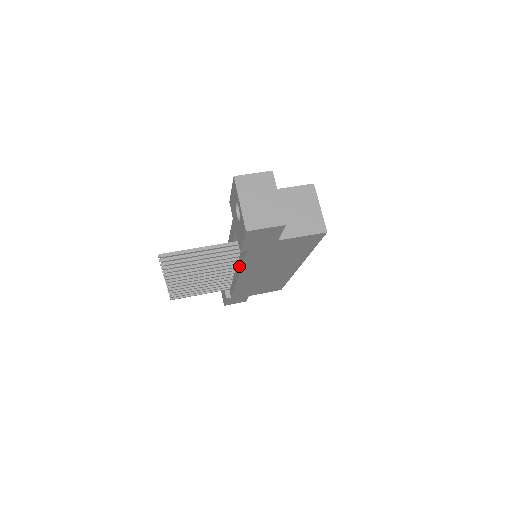
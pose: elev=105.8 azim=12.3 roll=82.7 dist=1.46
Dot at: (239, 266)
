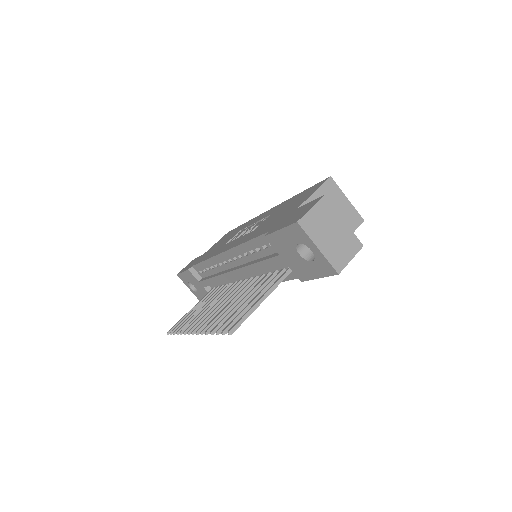
Dot at: occluded
